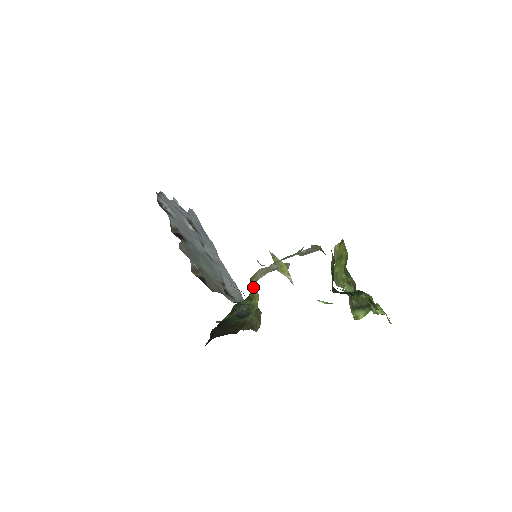
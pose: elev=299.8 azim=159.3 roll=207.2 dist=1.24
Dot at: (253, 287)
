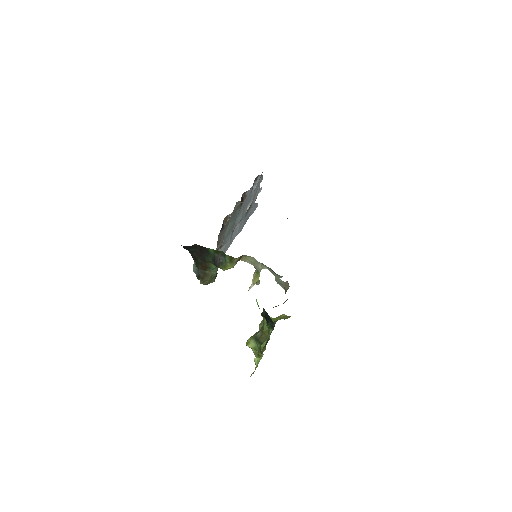
Dot at: (238, 260)
